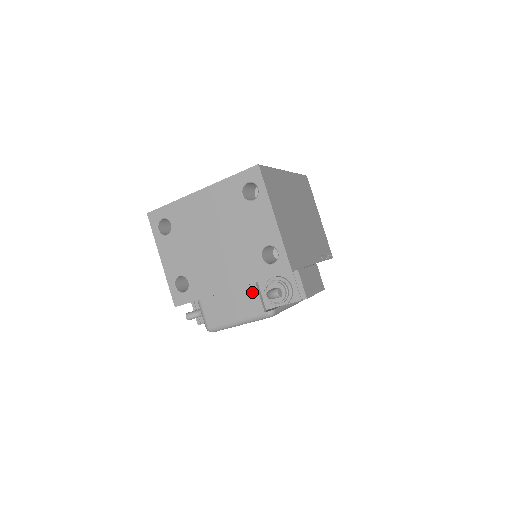
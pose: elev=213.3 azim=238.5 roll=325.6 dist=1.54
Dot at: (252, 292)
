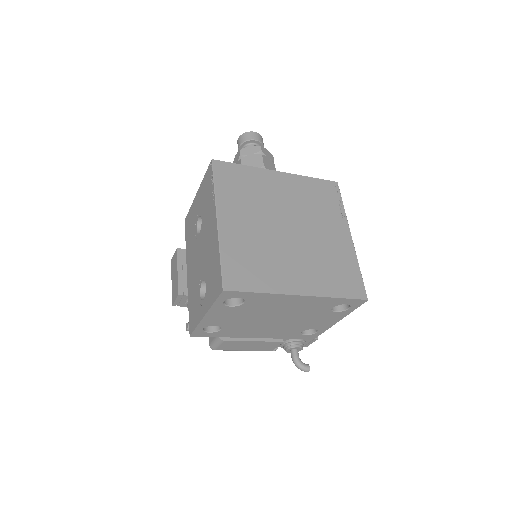
Dot at: (275, 344)
